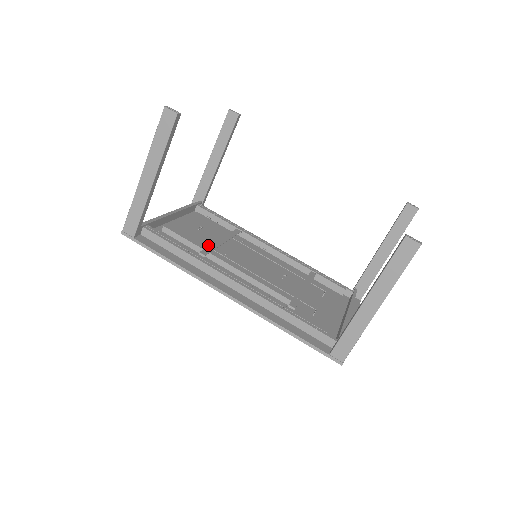
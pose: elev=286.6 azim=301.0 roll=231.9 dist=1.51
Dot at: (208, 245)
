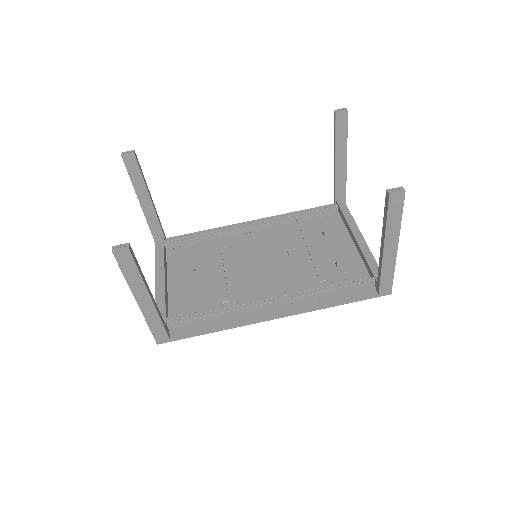
Dot at: (218, 284)
